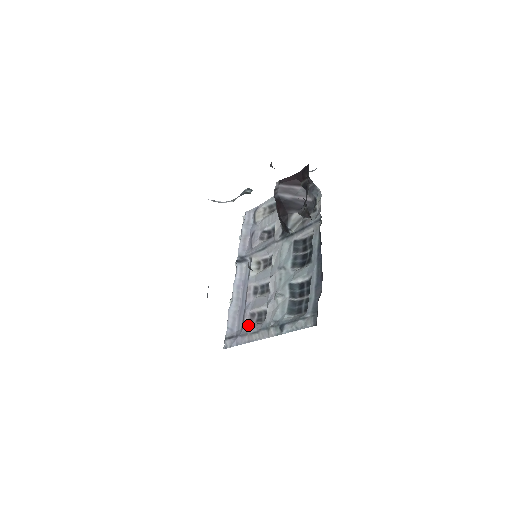
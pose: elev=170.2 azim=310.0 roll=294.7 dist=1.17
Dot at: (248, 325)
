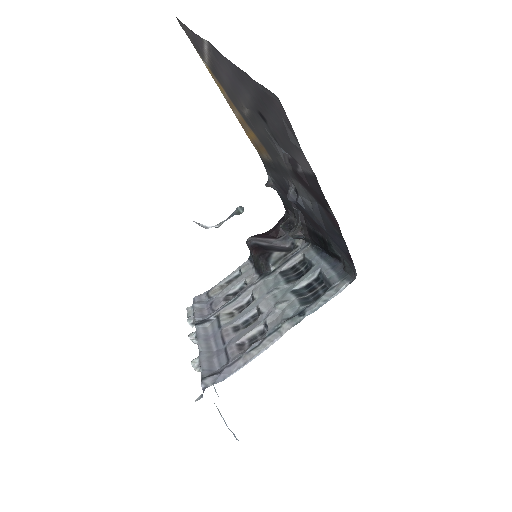
Dot at: (238, 352)
